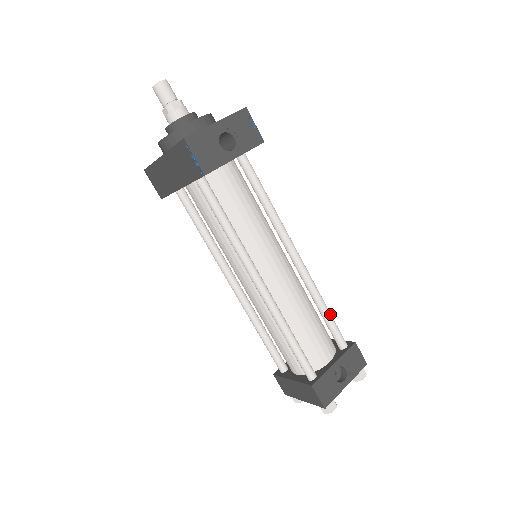
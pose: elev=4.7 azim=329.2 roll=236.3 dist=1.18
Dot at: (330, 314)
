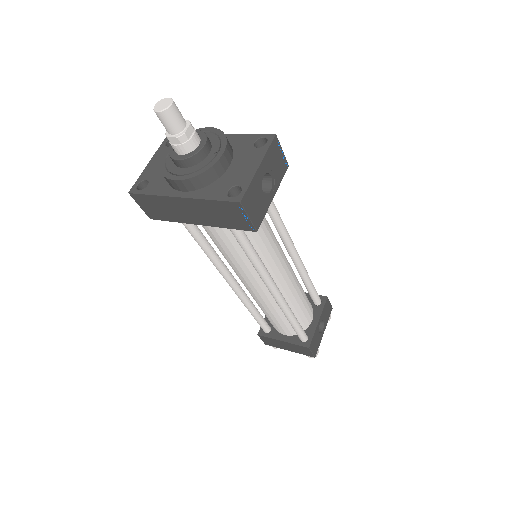
Dot at: occluded
